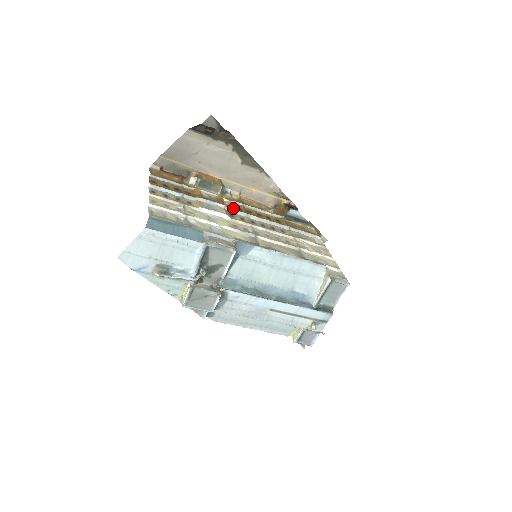
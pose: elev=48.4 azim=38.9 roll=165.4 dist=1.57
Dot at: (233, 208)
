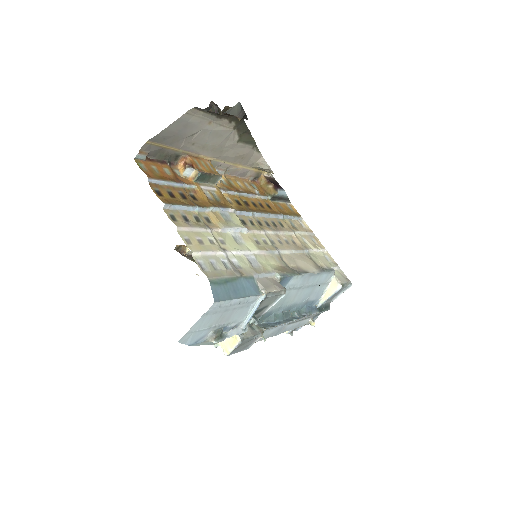
Dot at: (236, 206)
